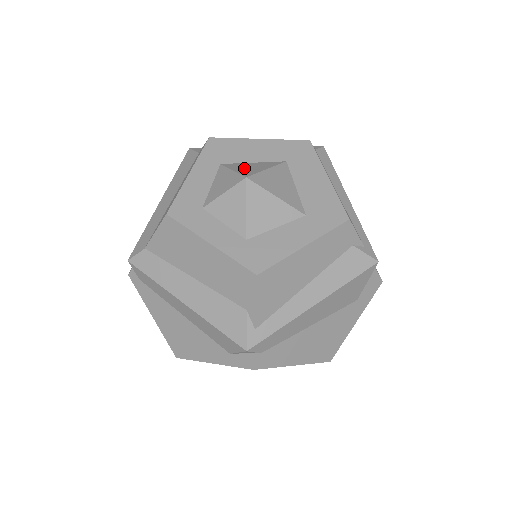
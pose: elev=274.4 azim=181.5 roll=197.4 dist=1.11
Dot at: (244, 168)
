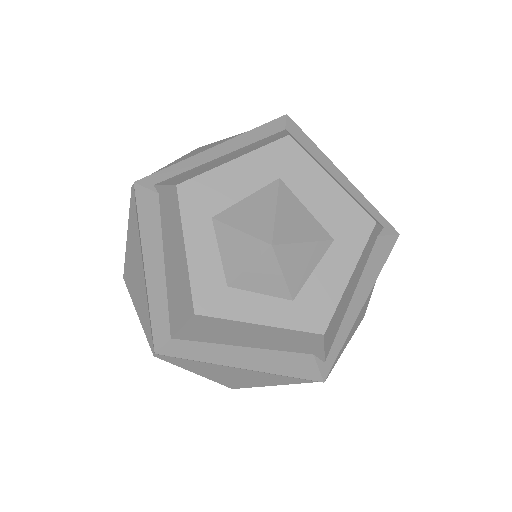
Dot at: (249, 219)
